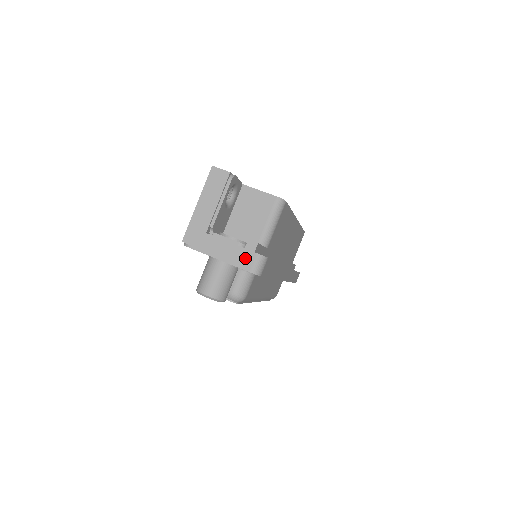
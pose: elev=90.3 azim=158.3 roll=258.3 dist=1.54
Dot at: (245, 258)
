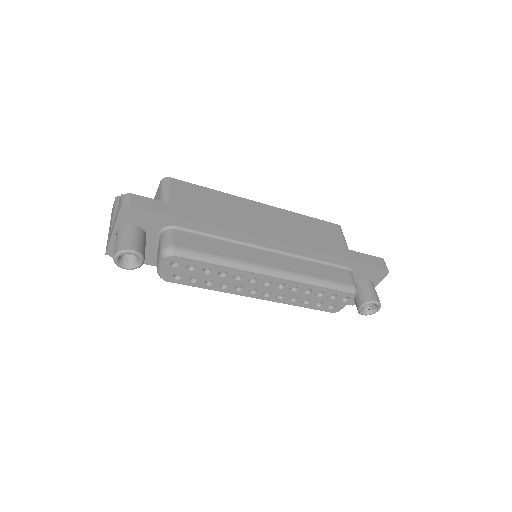
Dot at: (118, 209)
